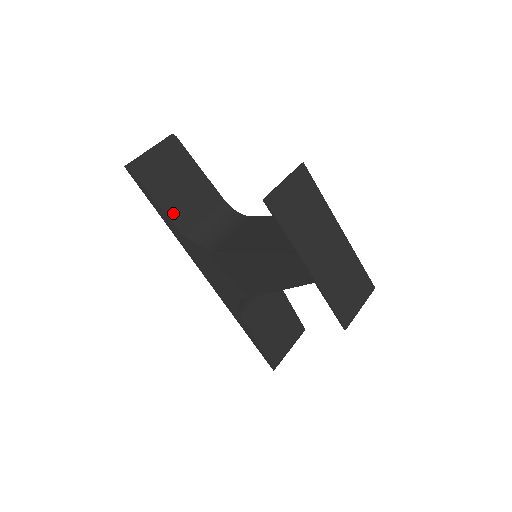
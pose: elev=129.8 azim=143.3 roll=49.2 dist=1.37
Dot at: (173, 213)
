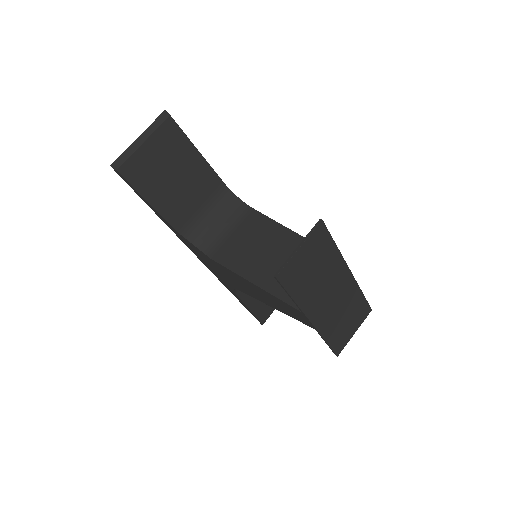
Dot at: (168, 211)
